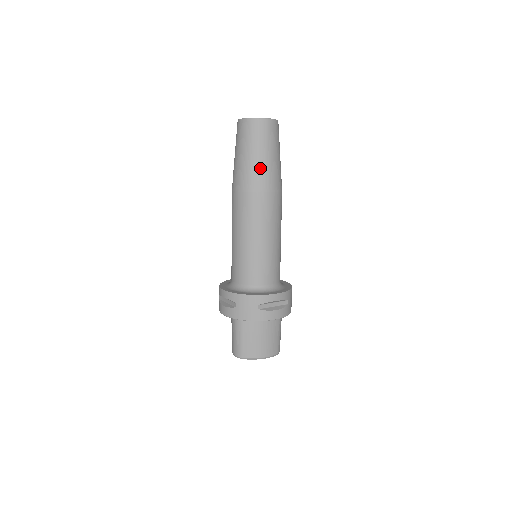
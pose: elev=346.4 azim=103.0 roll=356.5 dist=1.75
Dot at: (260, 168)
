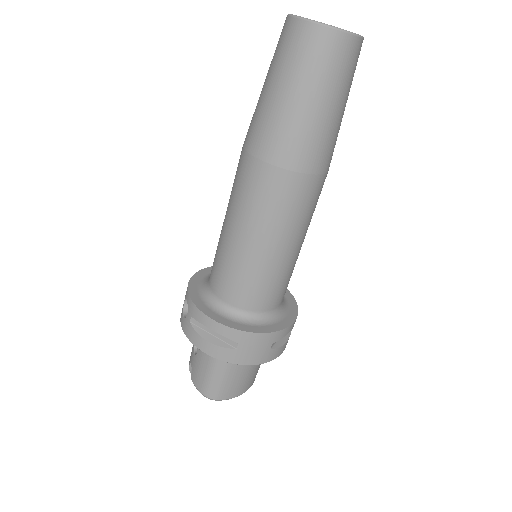
Dot at: (327, 132)
